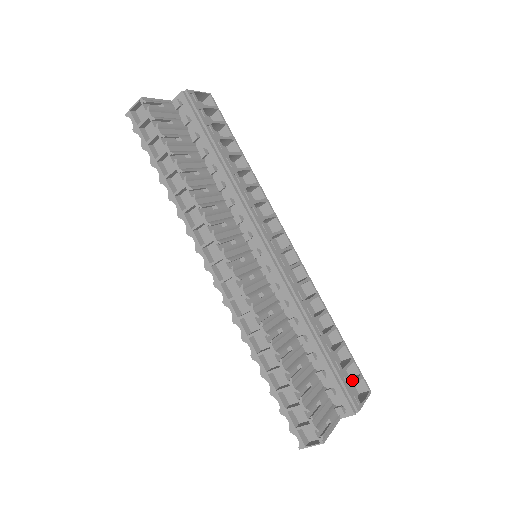
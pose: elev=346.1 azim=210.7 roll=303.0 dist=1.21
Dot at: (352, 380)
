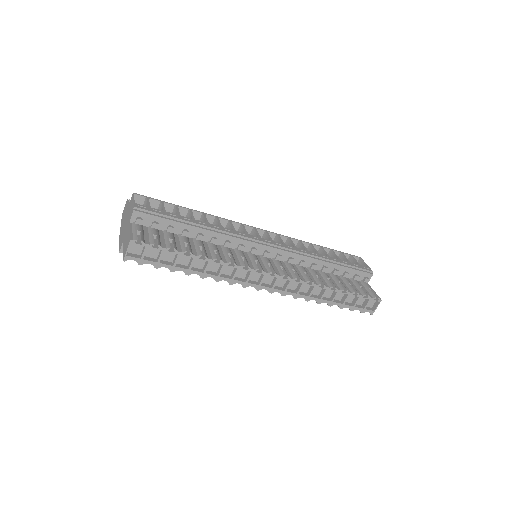
Dot at: (351, 262)
